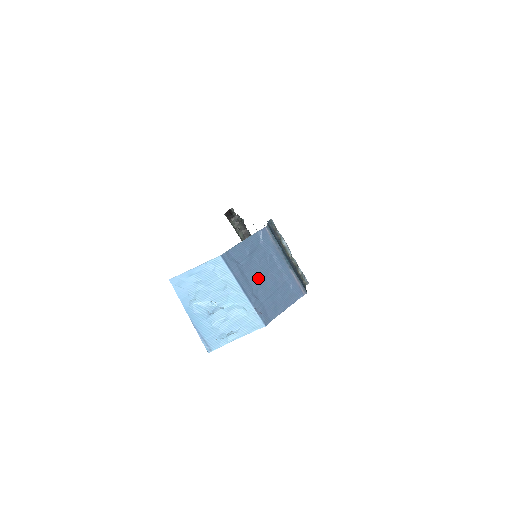
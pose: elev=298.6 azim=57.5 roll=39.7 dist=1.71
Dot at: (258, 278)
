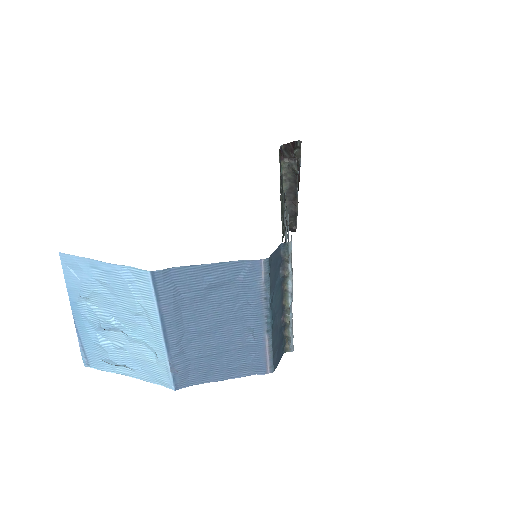
Dot at: (202, 325)
